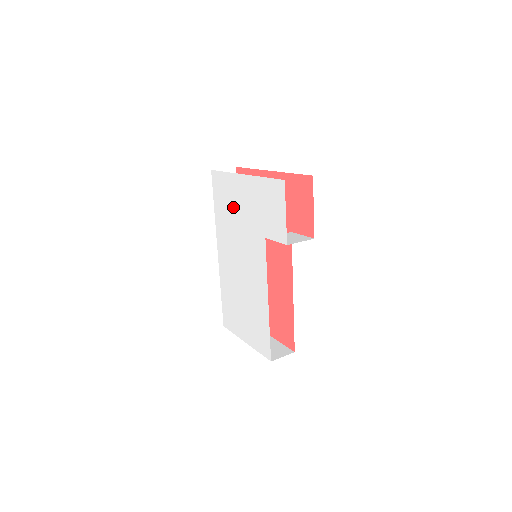
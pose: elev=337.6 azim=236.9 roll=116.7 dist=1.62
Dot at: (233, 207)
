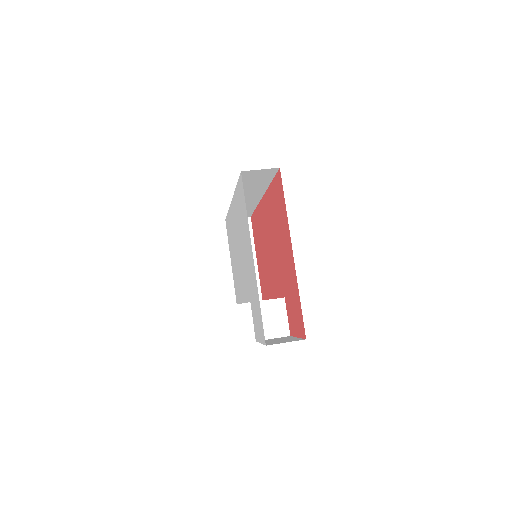
Dot at: (244, 234)
